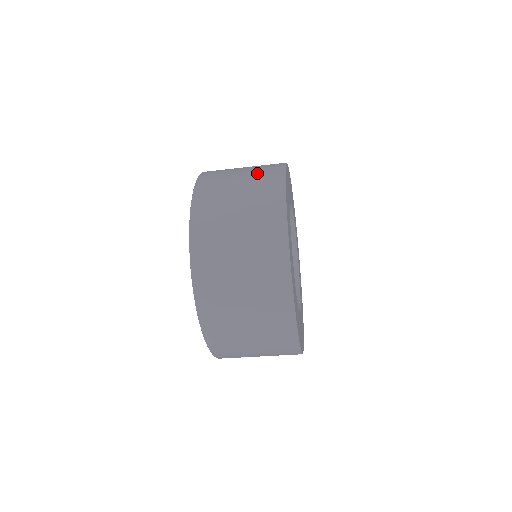
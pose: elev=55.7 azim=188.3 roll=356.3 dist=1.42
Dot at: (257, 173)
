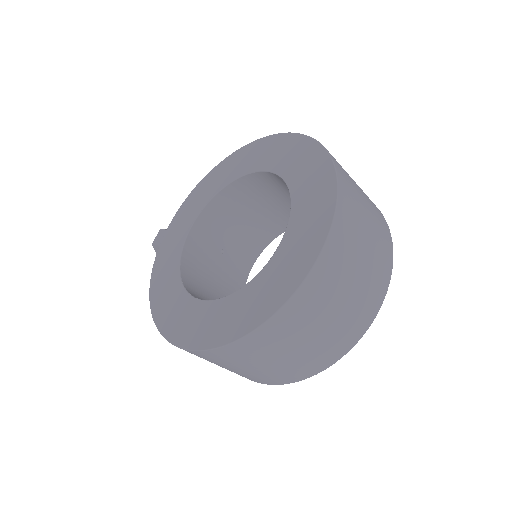
Dot at: occluded
